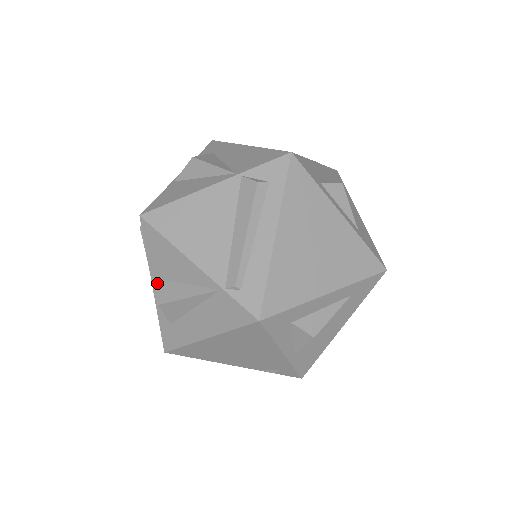
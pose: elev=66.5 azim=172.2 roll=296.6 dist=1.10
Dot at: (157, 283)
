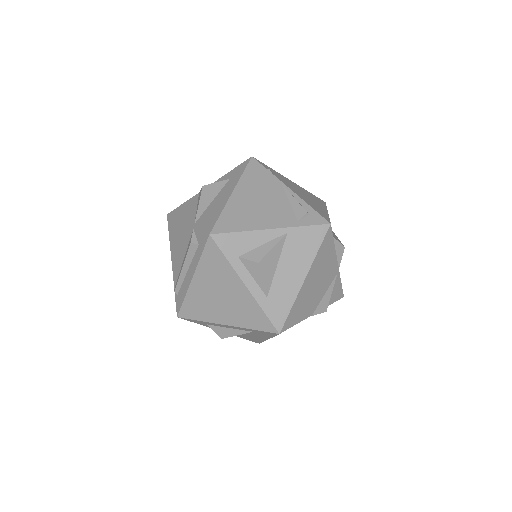
Dot at: occluded
